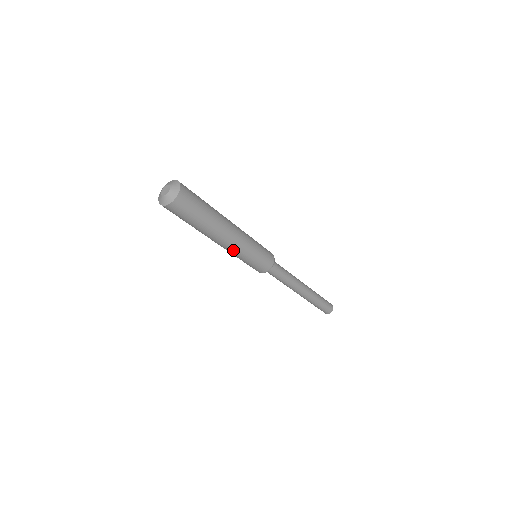
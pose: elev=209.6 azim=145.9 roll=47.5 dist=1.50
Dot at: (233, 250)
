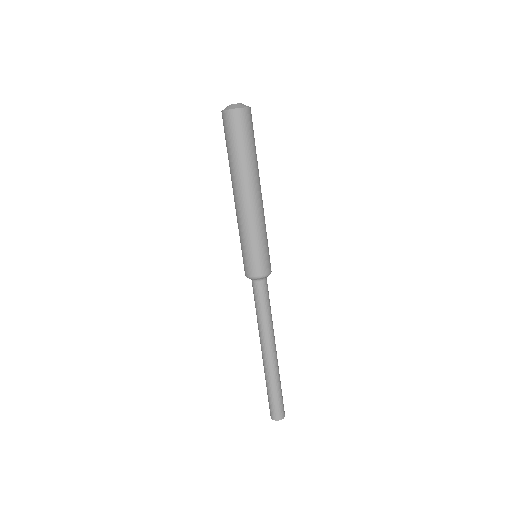
Dot at: (243, 217)
